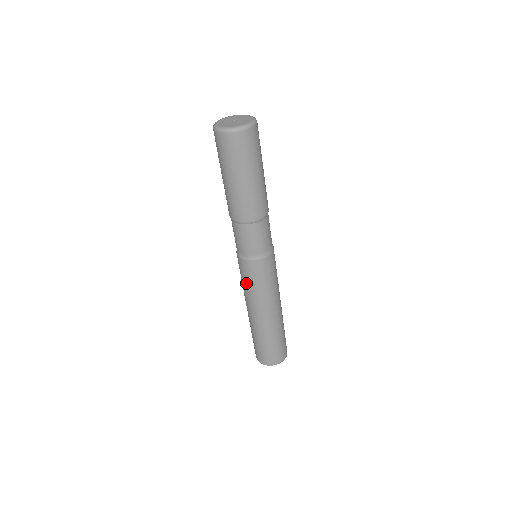
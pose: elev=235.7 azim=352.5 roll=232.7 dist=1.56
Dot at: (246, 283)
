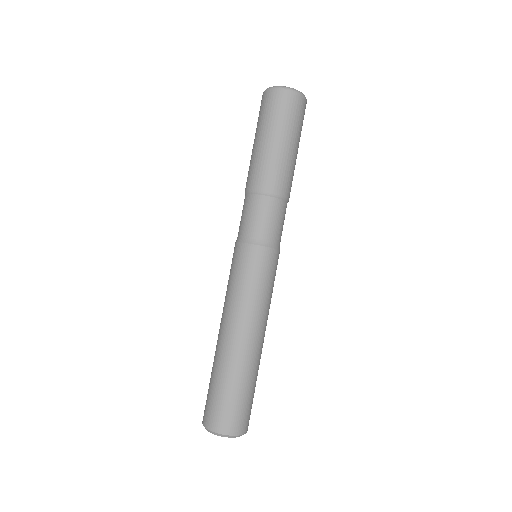
Dot at: (242, 282)
